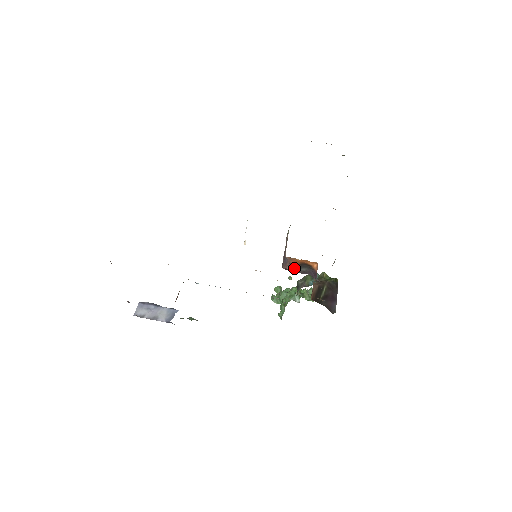
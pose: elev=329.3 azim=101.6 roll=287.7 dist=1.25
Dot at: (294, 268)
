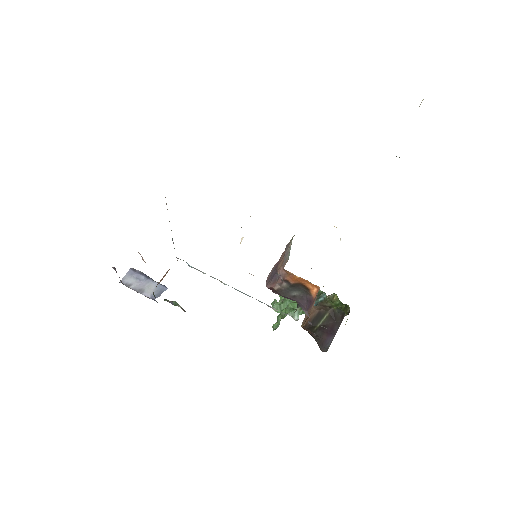
Dot at: (284, 288)
